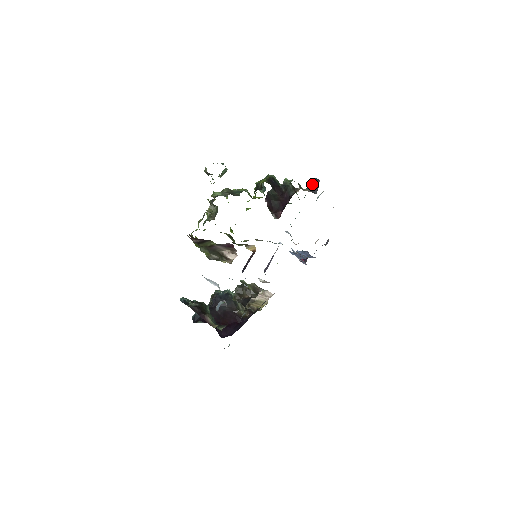
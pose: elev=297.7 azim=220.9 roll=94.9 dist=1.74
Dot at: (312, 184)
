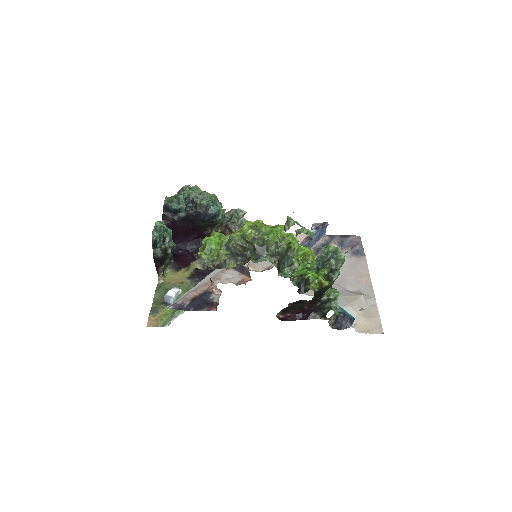
Dot at: (348, 314)
